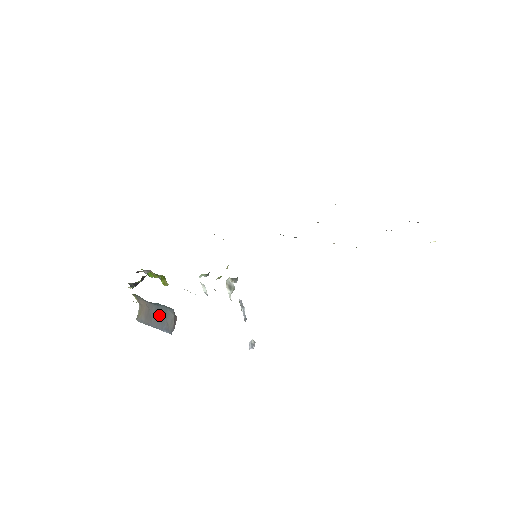
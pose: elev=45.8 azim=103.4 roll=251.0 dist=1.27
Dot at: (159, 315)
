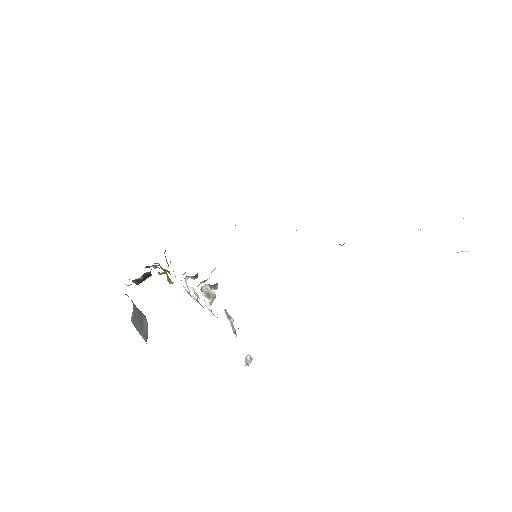
Dot at: (139, 320)
